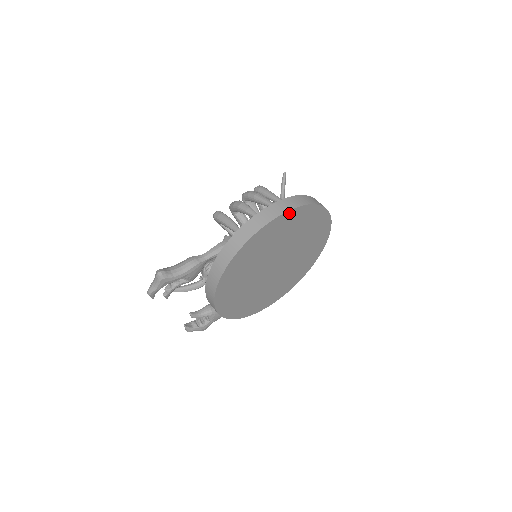
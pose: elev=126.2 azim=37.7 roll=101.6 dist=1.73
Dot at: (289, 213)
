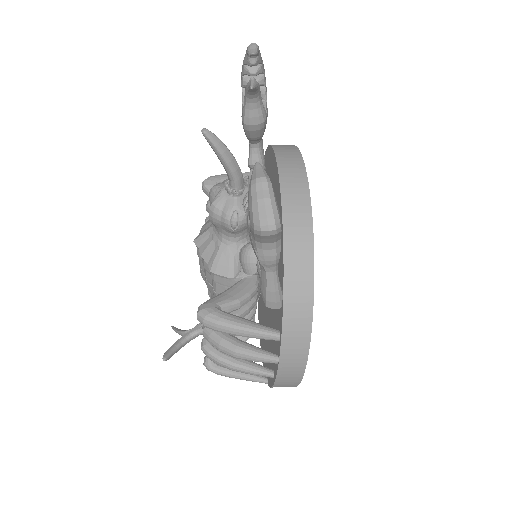
Dot at: occluded
